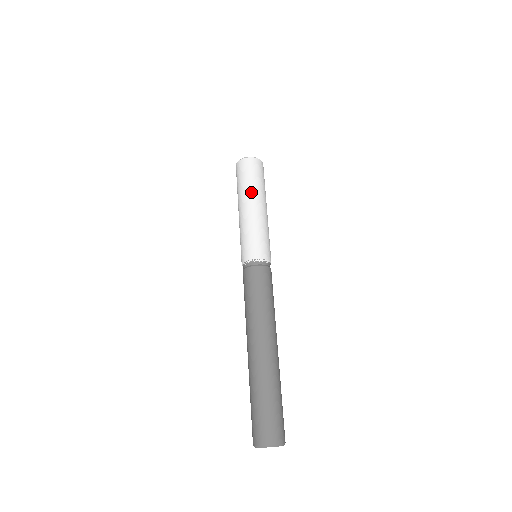
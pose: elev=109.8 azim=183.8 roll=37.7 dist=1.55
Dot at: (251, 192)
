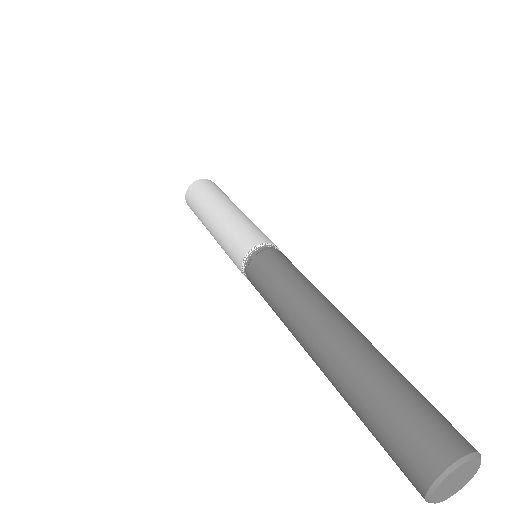
Dot at: (228, 199)
